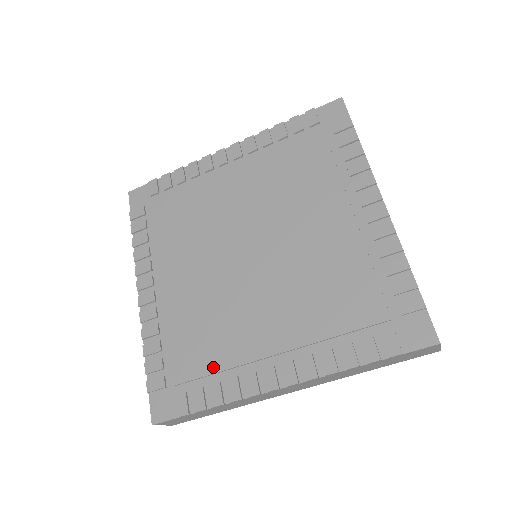
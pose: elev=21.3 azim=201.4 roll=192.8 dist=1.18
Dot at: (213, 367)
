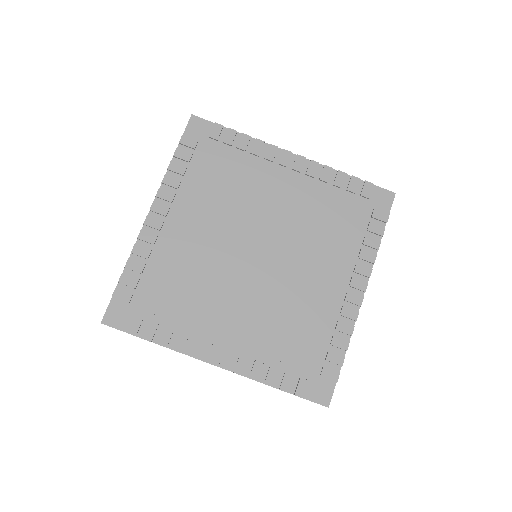
Dot at: (175, 316)
